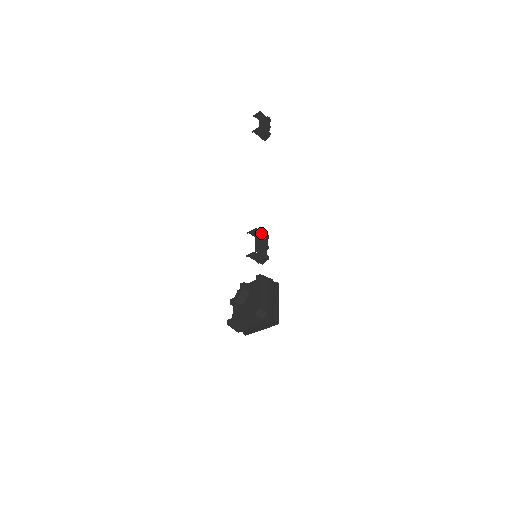
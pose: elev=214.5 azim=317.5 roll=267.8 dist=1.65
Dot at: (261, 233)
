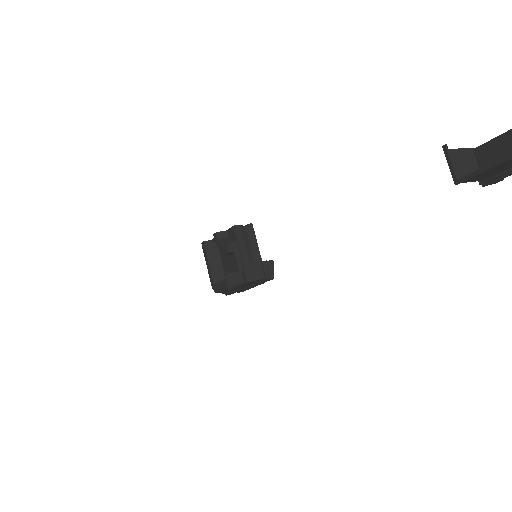
Dot at: (256, 280)
